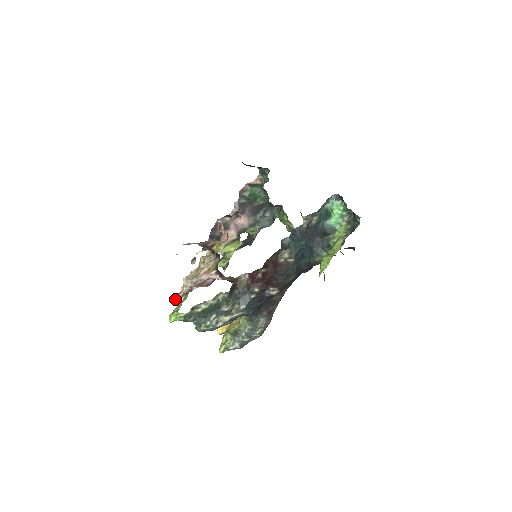
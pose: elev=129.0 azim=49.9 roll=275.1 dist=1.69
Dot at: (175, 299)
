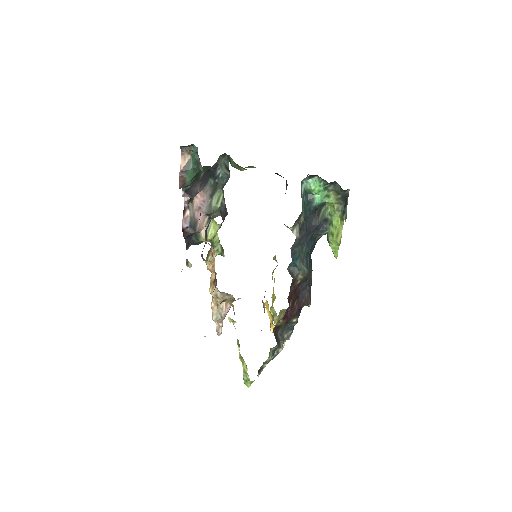
Dot at: (218, 333)
